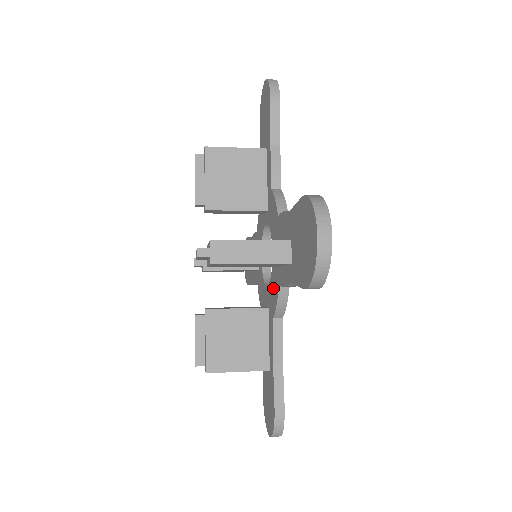
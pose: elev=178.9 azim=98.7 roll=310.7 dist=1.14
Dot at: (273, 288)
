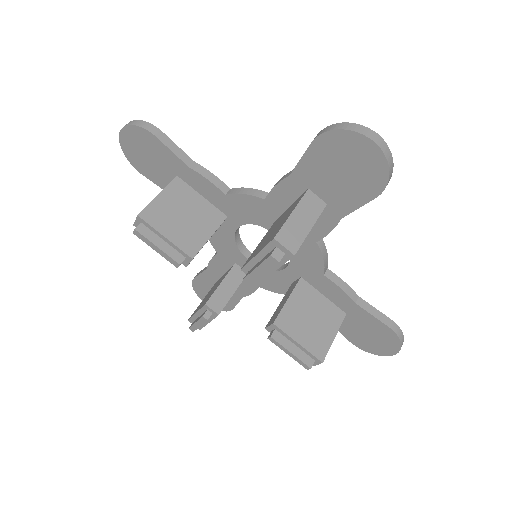
Dot at: (273, 281)
